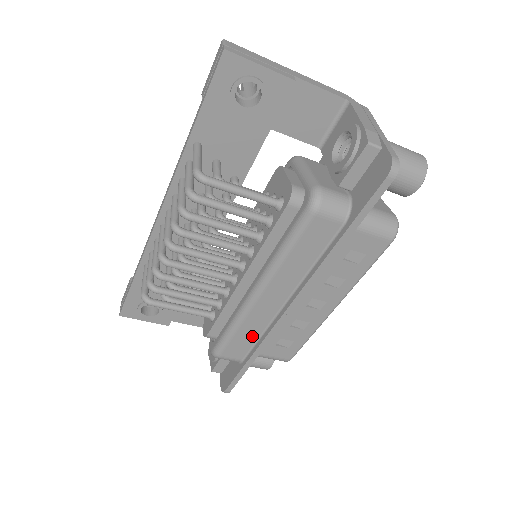
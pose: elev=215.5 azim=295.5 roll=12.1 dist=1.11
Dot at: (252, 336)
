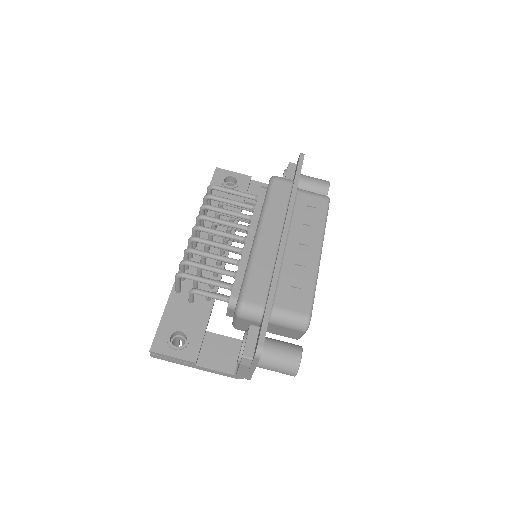
Dot at: (266, 275)
